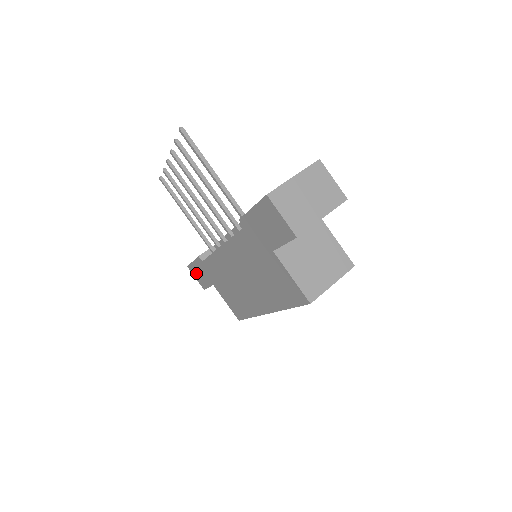
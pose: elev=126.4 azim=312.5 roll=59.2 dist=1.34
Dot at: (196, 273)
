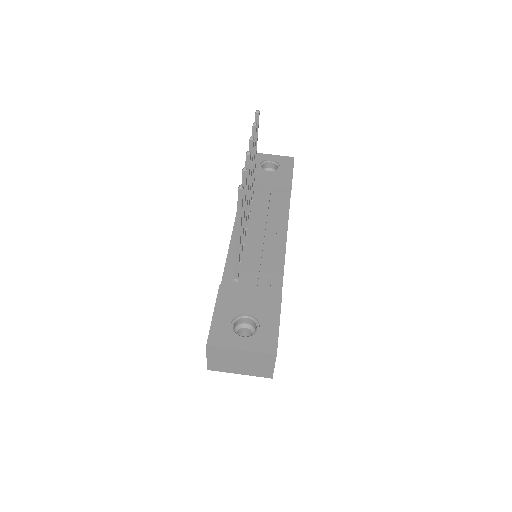
Dot at: occluded
